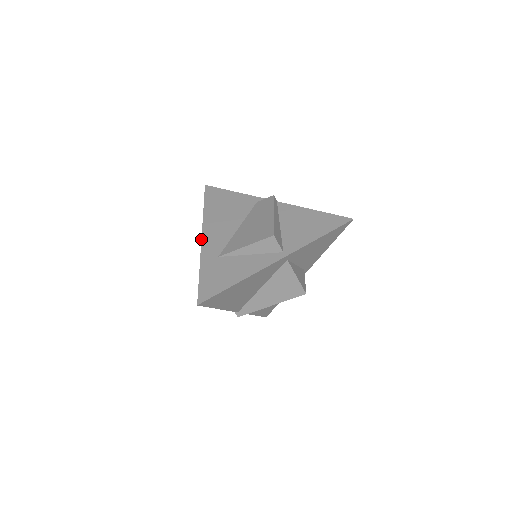
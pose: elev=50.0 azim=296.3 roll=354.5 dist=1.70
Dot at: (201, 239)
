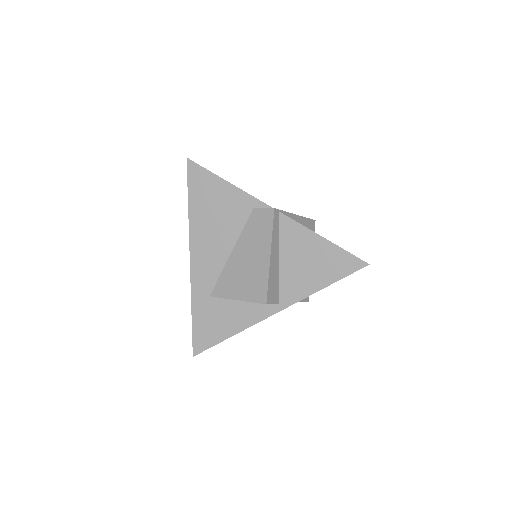
Dot at: occluded
